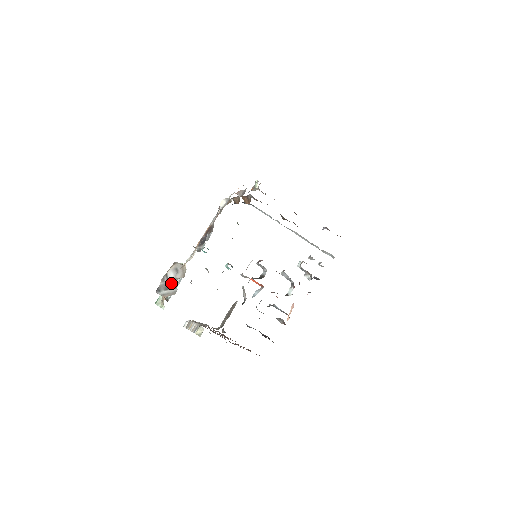
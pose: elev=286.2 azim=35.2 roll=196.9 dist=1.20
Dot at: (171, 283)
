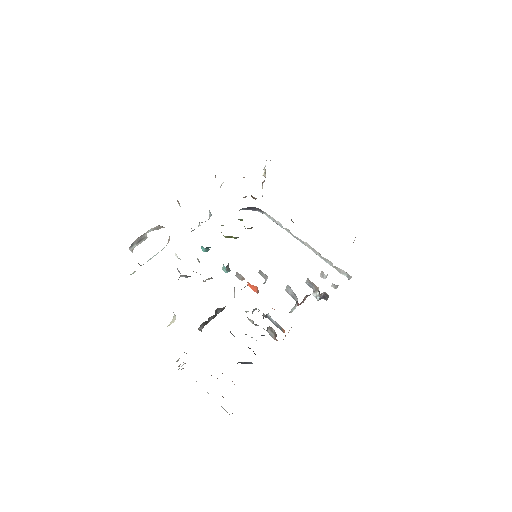
Dot at: (145, 235)
